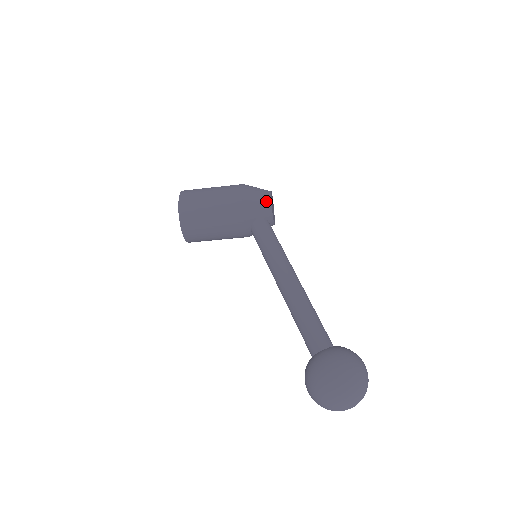
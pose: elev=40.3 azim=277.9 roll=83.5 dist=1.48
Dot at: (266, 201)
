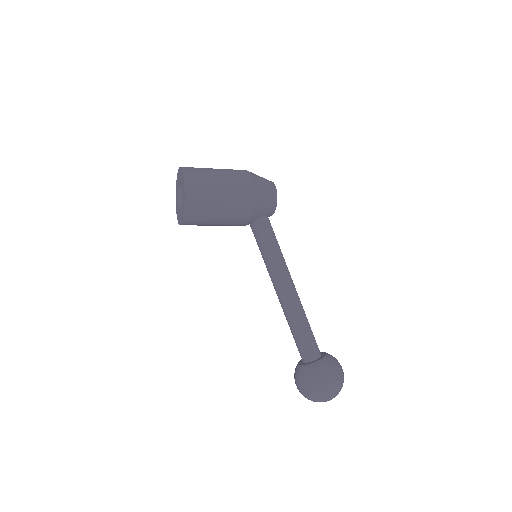
Dot at: (273, 201)
